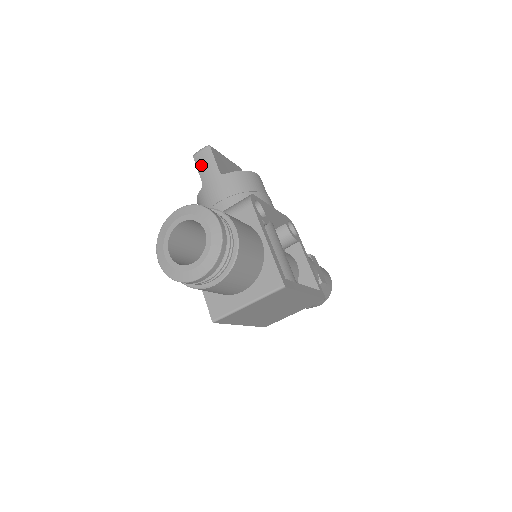
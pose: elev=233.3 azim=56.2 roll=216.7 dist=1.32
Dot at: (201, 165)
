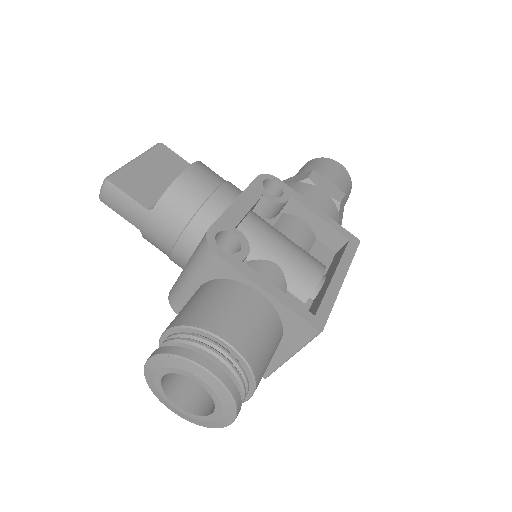
Dot at: (118, 209)
